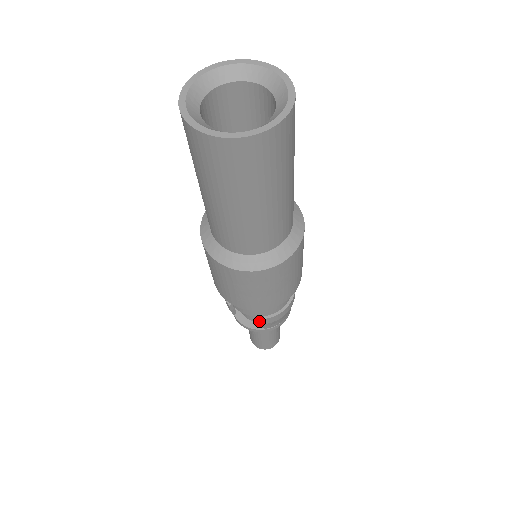
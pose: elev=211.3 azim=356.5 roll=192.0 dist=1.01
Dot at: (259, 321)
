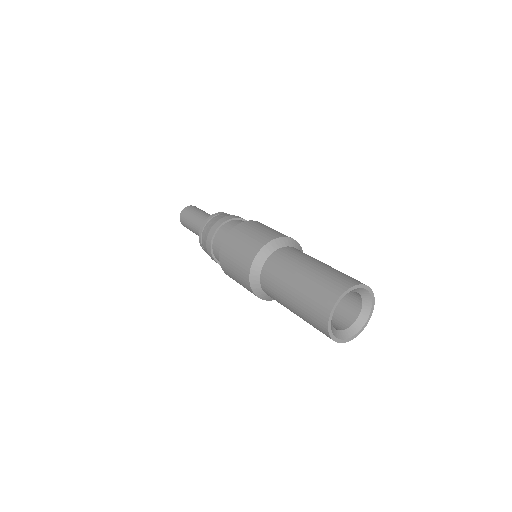
Dot at: occluded
